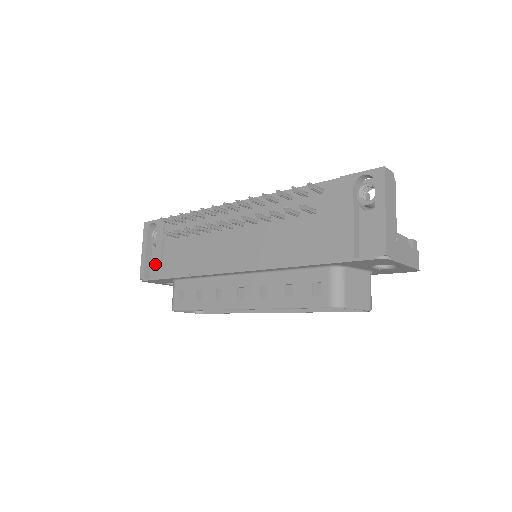
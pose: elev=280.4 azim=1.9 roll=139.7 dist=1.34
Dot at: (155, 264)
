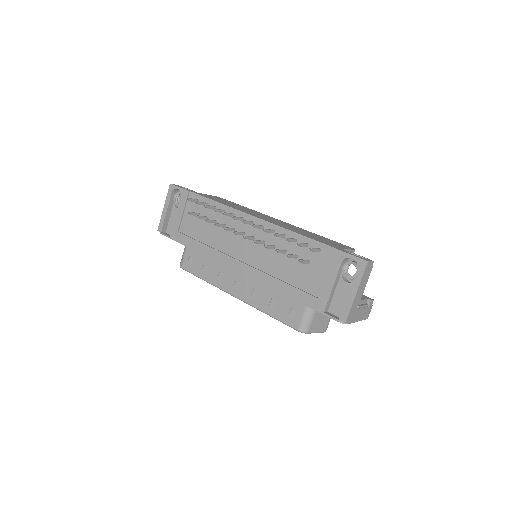
Dot at: (173, 226)
